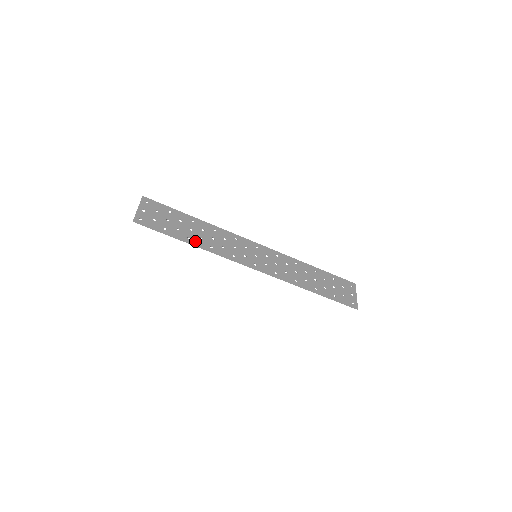
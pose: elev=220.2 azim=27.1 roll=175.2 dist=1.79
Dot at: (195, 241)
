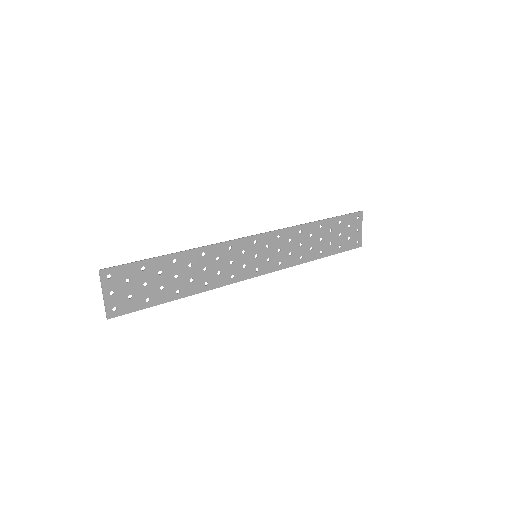
Dot at: (186, 290)
